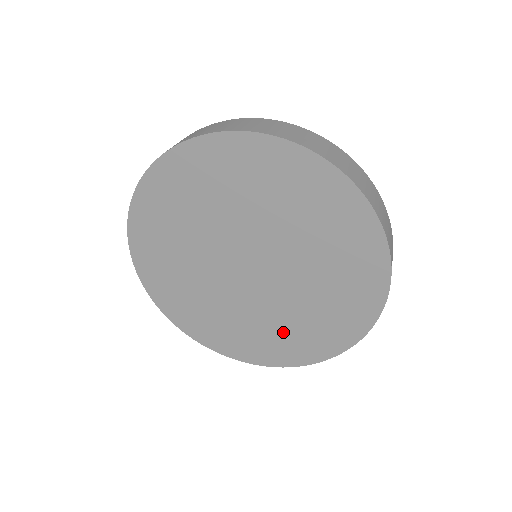
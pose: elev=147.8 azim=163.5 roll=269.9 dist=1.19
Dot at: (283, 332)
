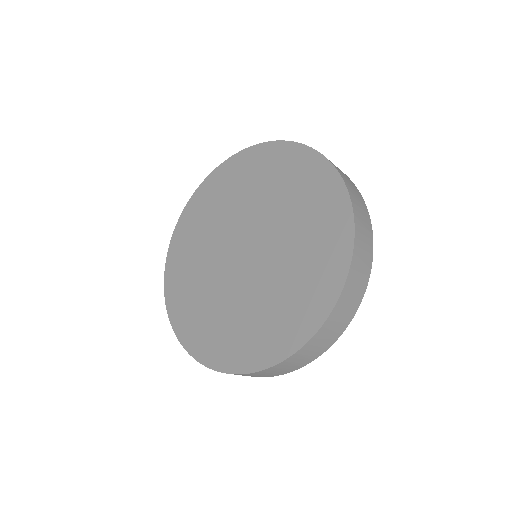
Dot at: (232, 326)
